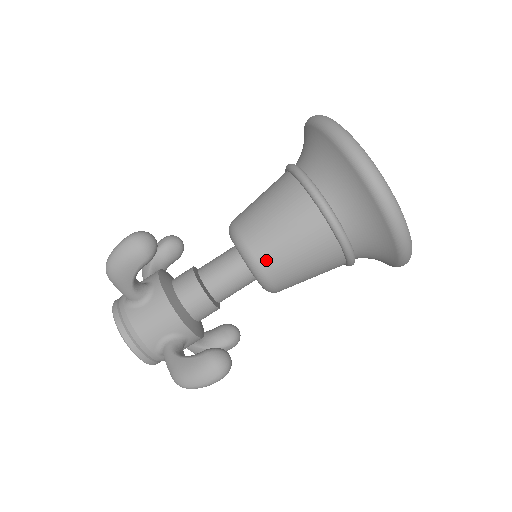
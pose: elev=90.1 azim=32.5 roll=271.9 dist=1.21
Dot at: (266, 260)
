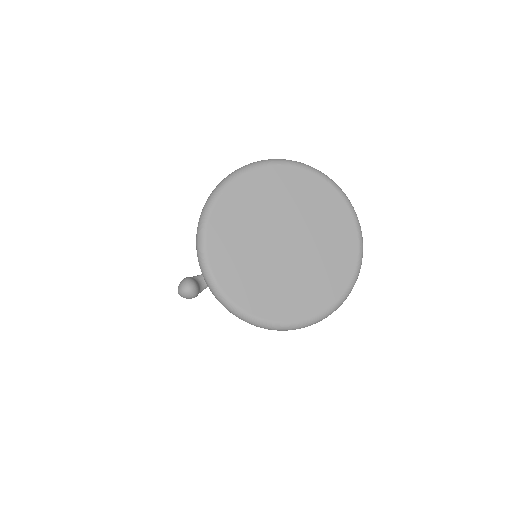
Dot at: occluded
